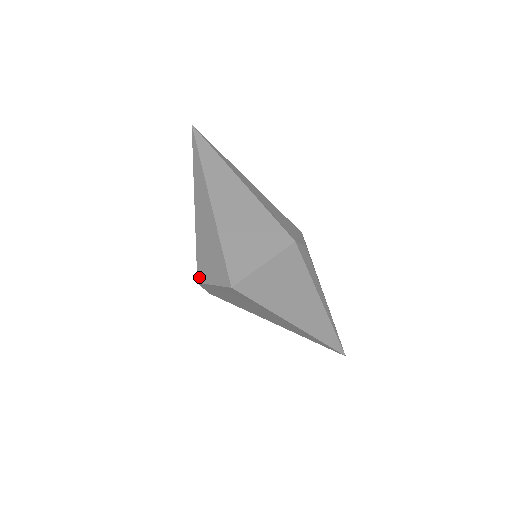
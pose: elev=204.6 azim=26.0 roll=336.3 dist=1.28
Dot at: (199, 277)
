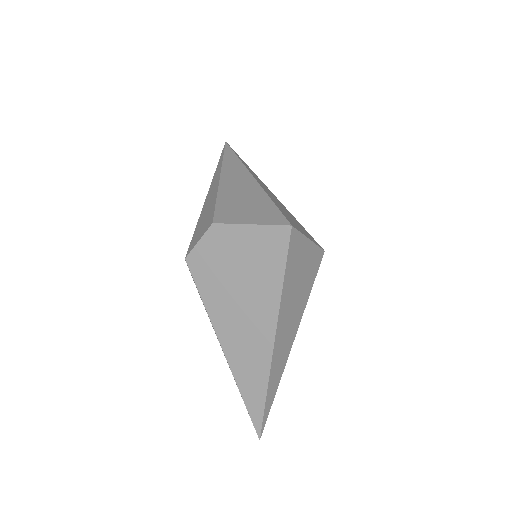
Dot at: (219, 219)
